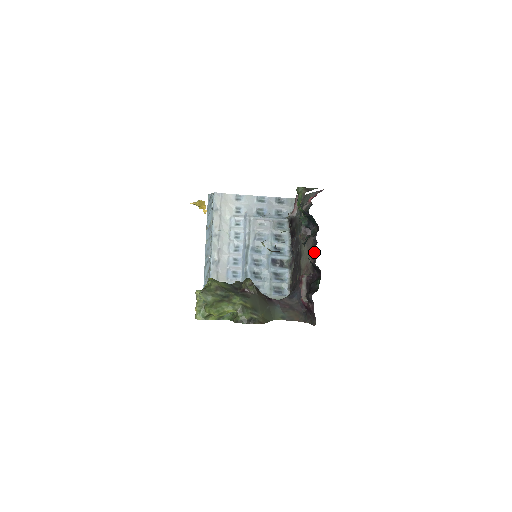
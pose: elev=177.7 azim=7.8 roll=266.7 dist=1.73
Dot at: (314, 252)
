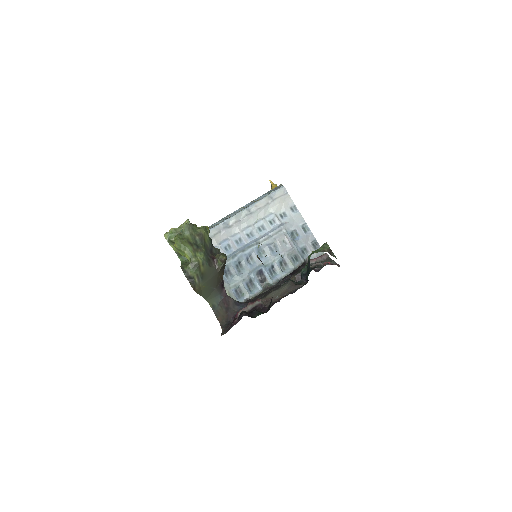
Dot at: (285, 296)
